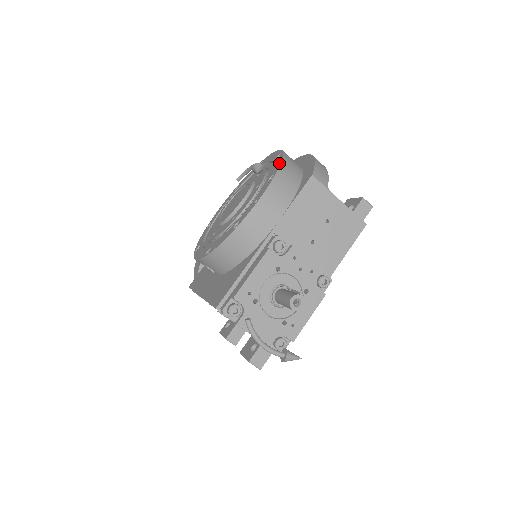
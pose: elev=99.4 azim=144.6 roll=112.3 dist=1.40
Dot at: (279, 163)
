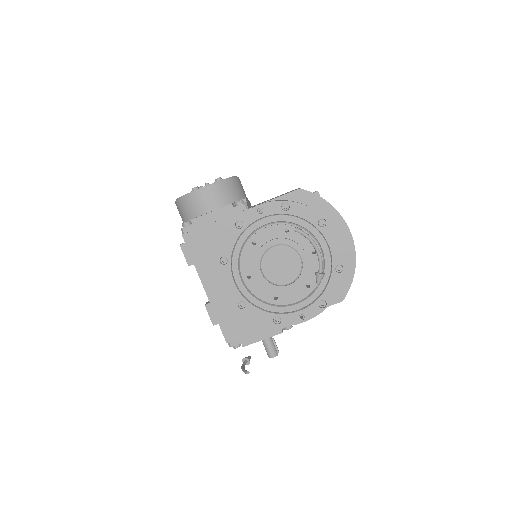
Dot at: (335, 292)
